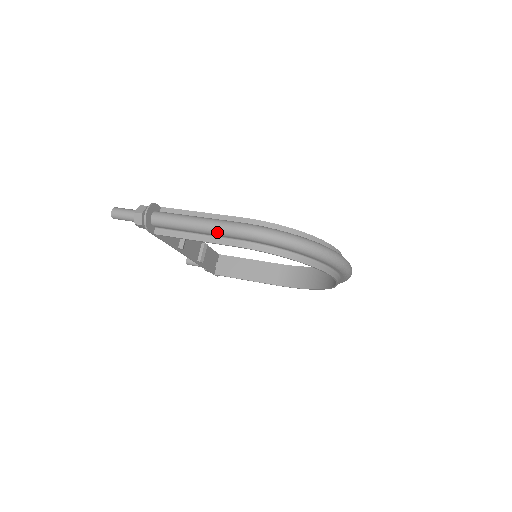
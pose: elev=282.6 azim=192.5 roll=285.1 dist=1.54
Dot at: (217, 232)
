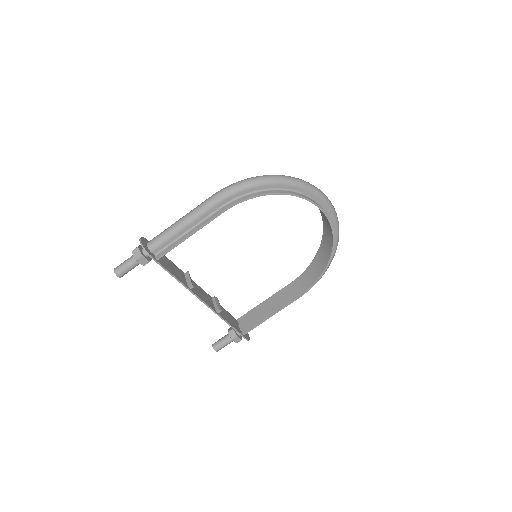
Dot at: (202, 211)
